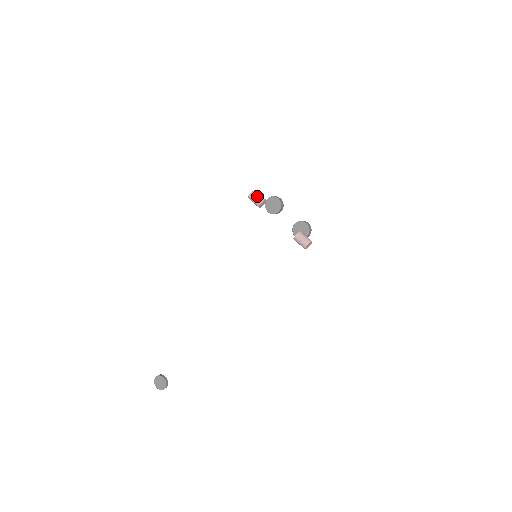
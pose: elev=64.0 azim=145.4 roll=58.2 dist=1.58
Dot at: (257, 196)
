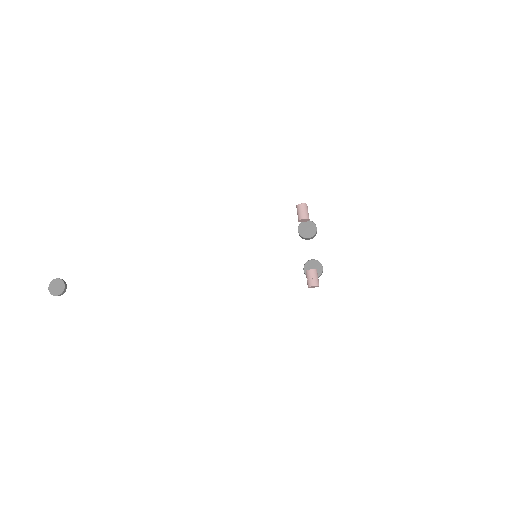
Dot at: (306, 210)
